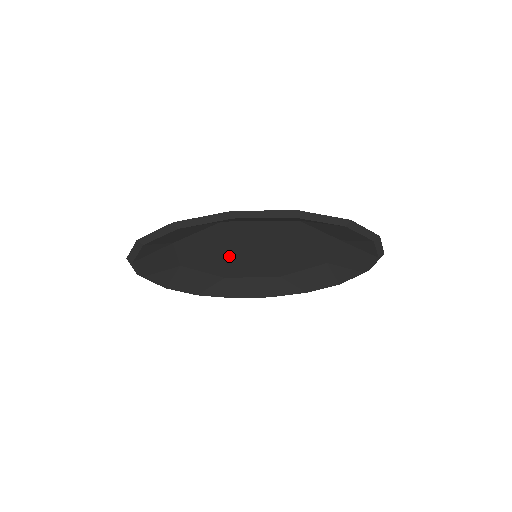
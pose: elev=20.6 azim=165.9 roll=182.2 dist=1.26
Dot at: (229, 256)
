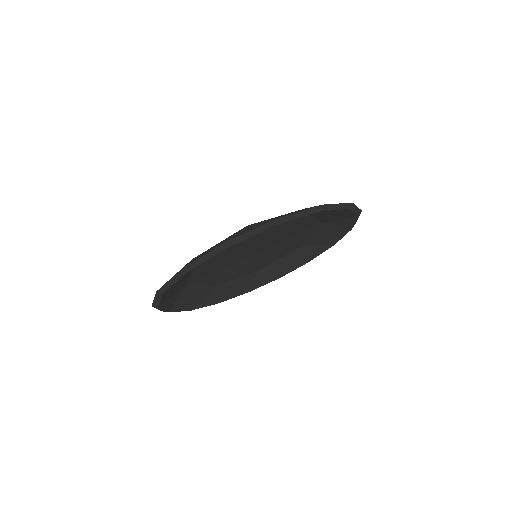
Dot at: (240, 255)
